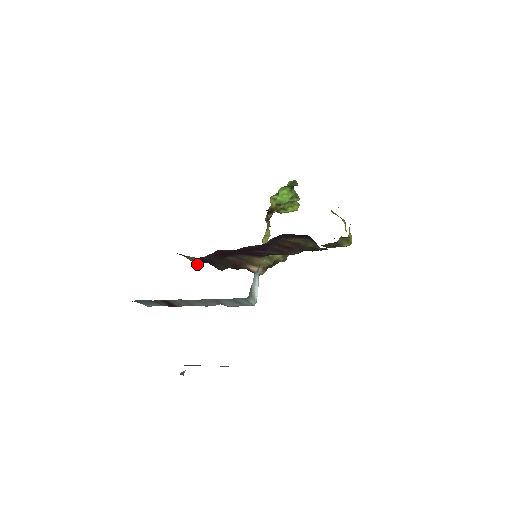
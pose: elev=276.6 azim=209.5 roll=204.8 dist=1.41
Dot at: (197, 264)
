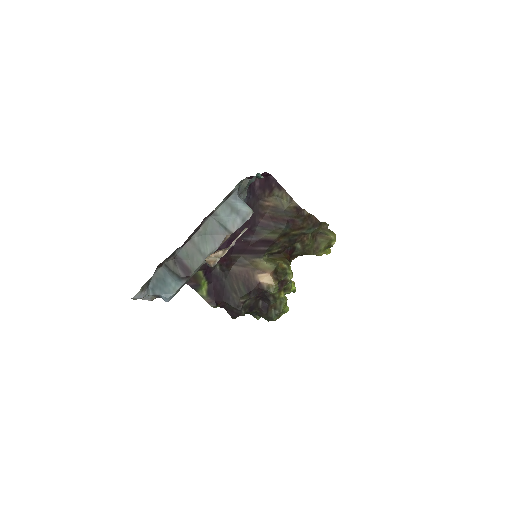
Dot at: (213, 305)
